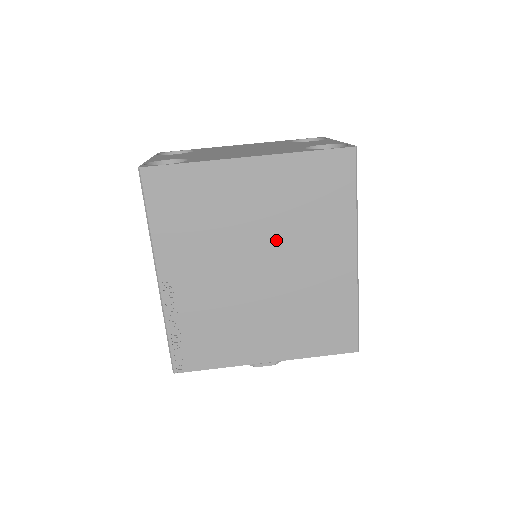
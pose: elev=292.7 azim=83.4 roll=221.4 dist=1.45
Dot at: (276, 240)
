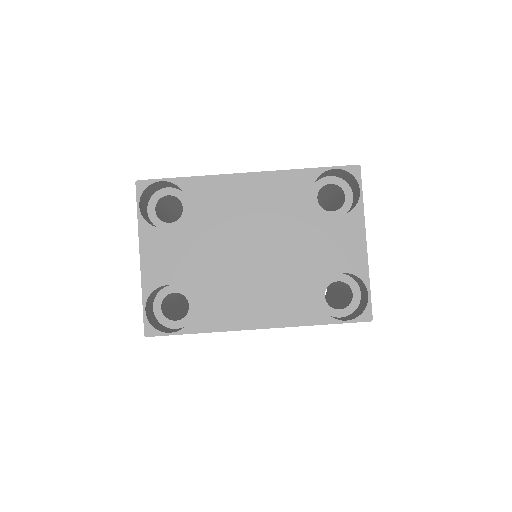
Dot at: occluded
